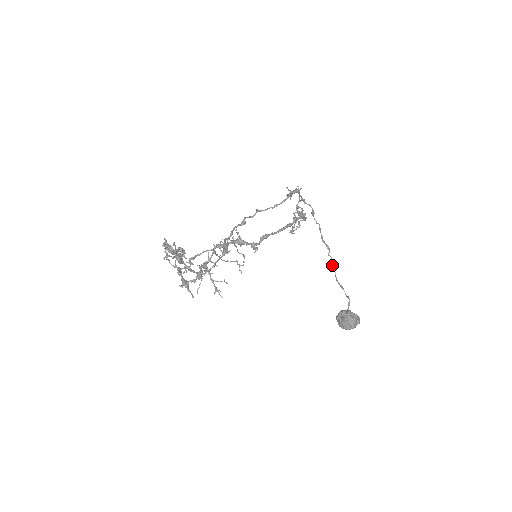
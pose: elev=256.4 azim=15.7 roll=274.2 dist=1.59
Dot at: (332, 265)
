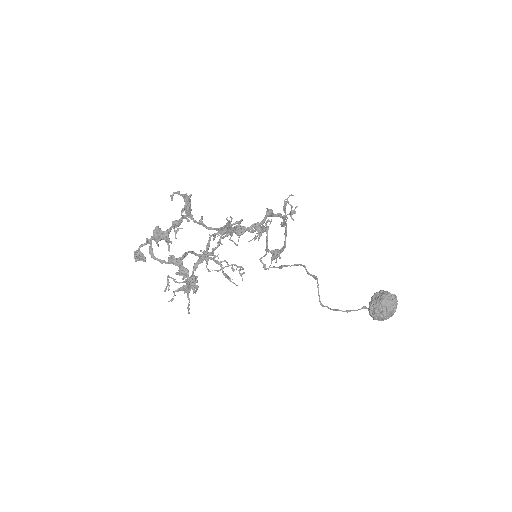
Dot at: (323, 305)
